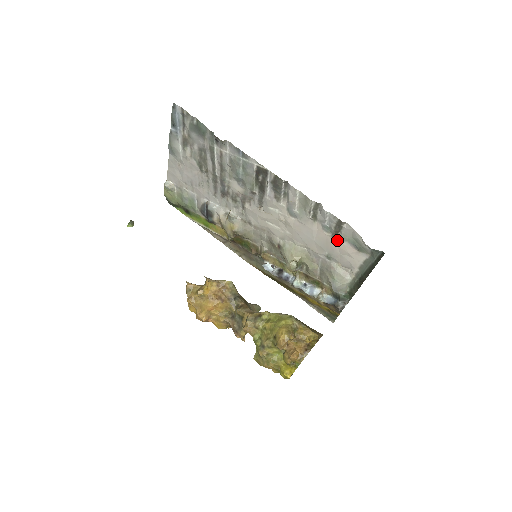
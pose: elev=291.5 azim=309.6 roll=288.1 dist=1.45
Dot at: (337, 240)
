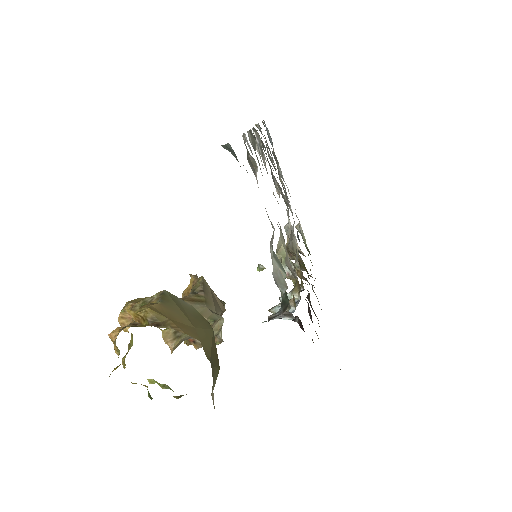
Dot at: (256, 177)
